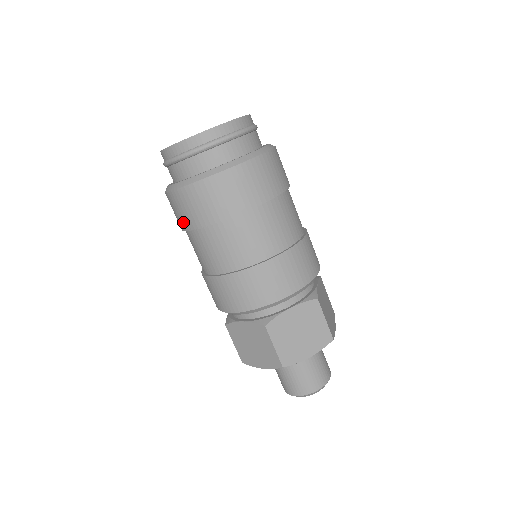
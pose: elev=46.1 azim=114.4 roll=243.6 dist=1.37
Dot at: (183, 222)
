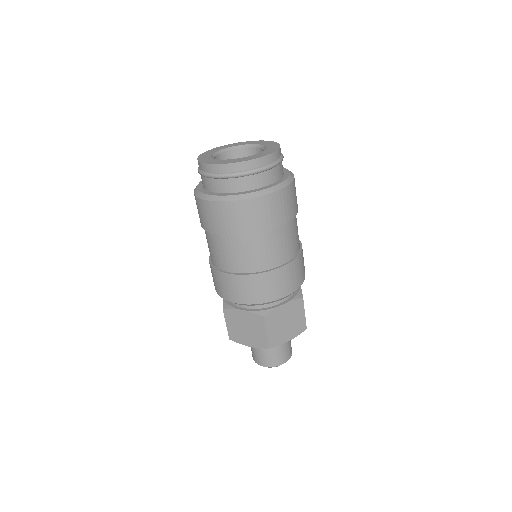
Dot at: (212, 227)
